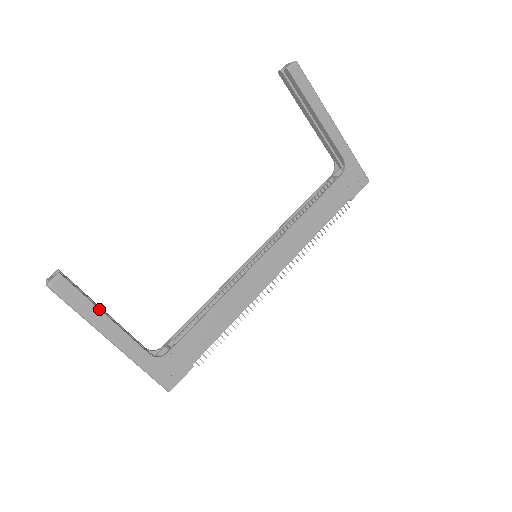
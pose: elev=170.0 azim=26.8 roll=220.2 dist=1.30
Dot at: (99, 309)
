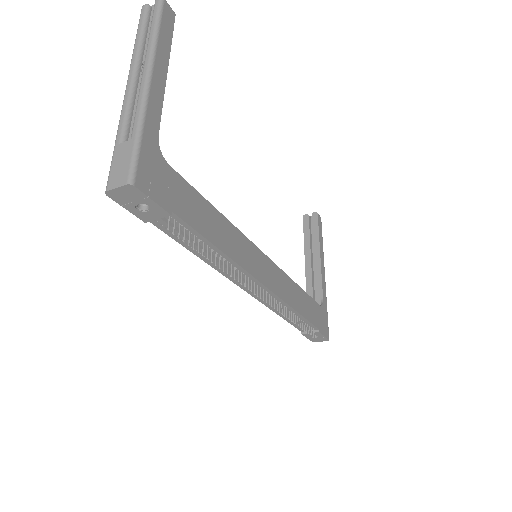
Dot at: (169, 58)
